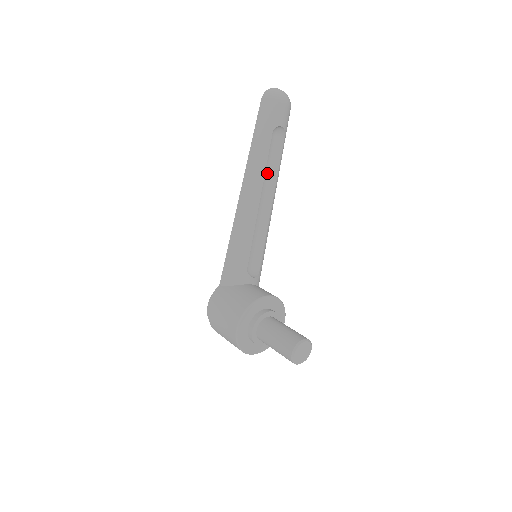
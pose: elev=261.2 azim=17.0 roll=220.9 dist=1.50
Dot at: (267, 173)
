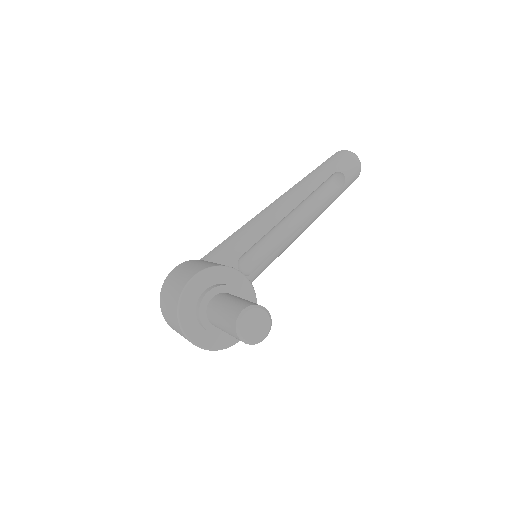
Dot at: (310, 203)
